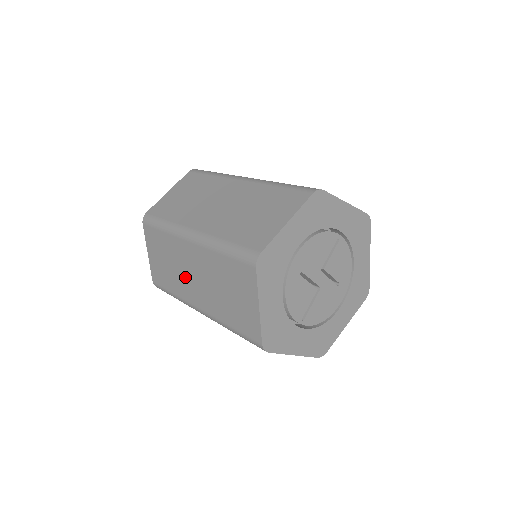
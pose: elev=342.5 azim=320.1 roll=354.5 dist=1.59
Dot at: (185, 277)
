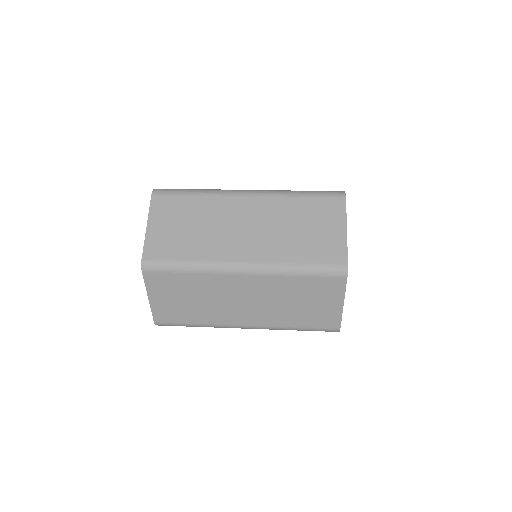
Dot at: (226, 234)
